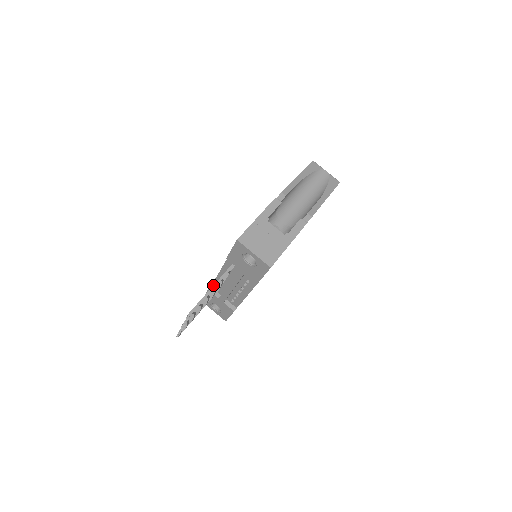
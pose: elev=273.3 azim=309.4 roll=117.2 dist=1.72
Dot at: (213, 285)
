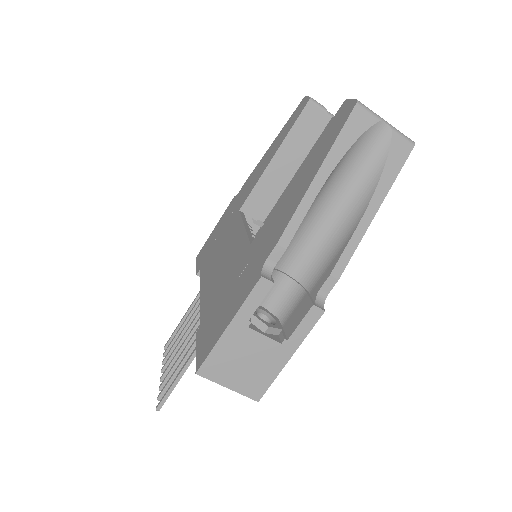
Dot at: (184, 366)
